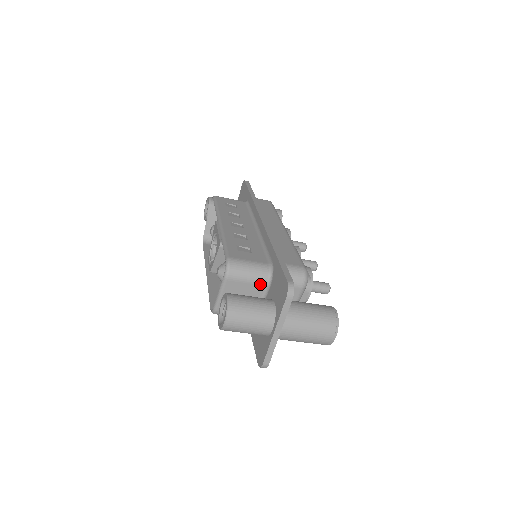
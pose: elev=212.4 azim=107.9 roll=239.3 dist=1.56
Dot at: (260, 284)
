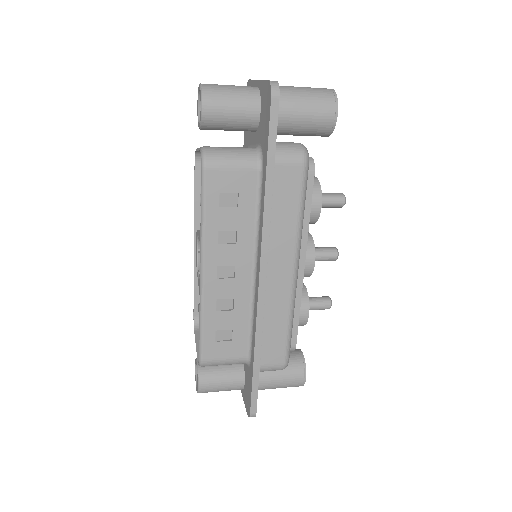
Dot at: occluded
